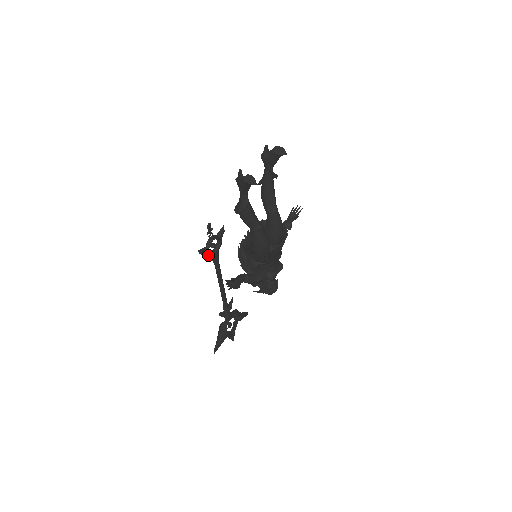
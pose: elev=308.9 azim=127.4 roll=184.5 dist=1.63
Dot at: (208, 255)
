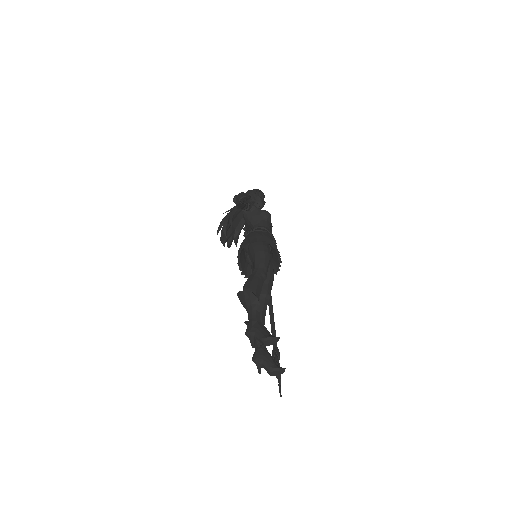
Dot at: occluded
